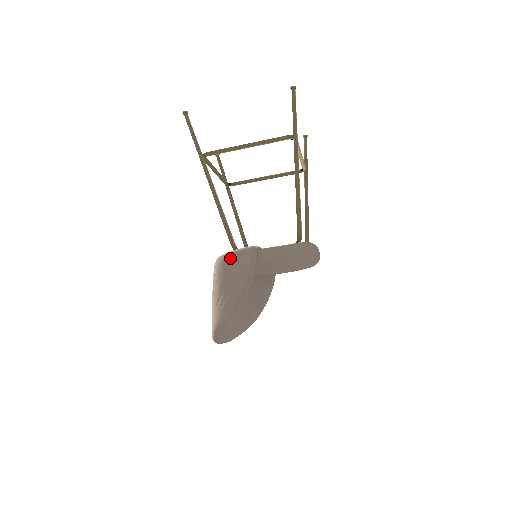
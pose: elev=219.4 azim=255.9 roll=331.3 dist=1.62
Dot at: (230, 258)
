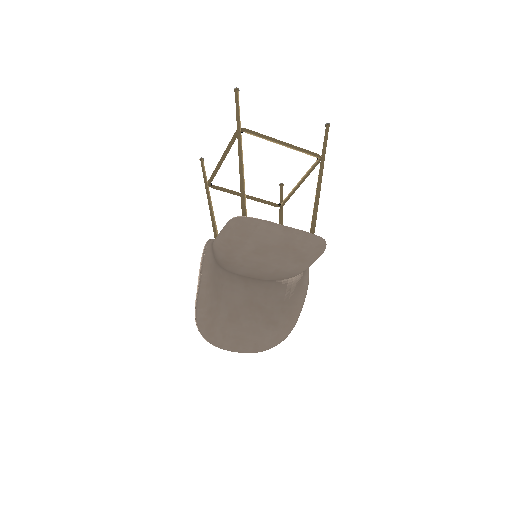
Dot at: occluded
